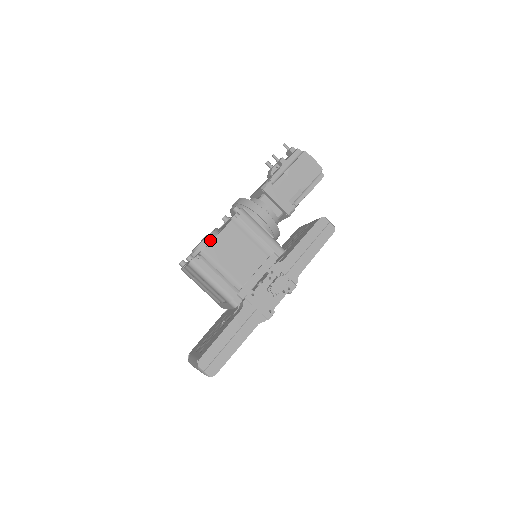
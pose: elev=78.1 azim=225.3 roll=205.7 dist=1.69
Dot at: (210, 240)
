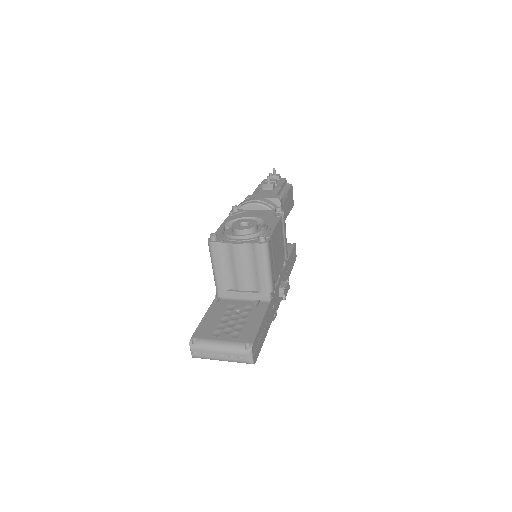
Dot at: (268, 227)
